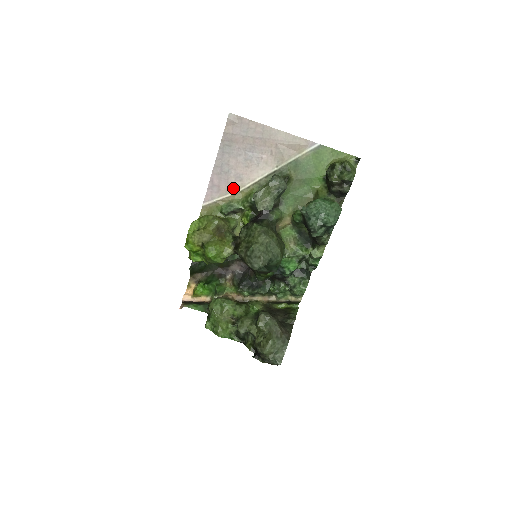
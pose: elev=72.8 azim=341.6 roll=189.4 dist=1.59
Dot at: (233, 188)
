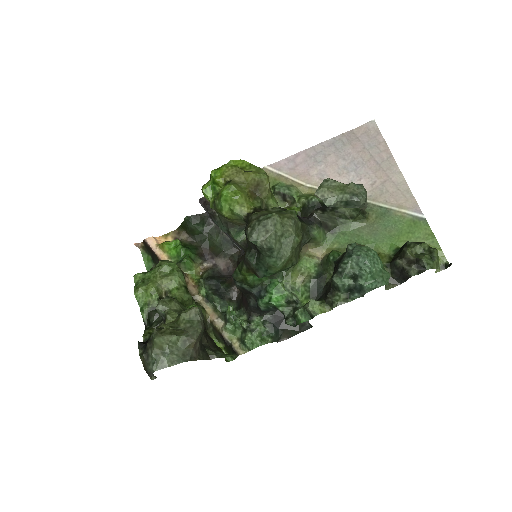
Dot at: (307, 178)
